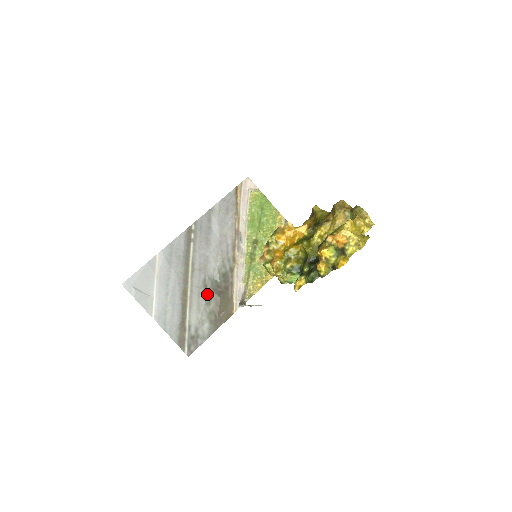
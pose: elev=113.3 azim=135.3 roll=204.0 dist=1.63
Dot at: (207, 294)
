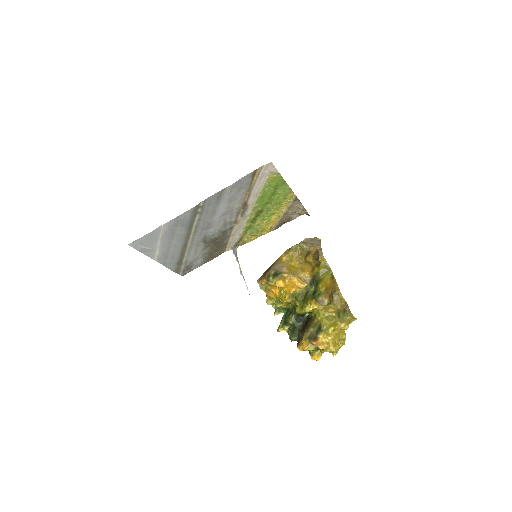
Dot at: (205, 244)
